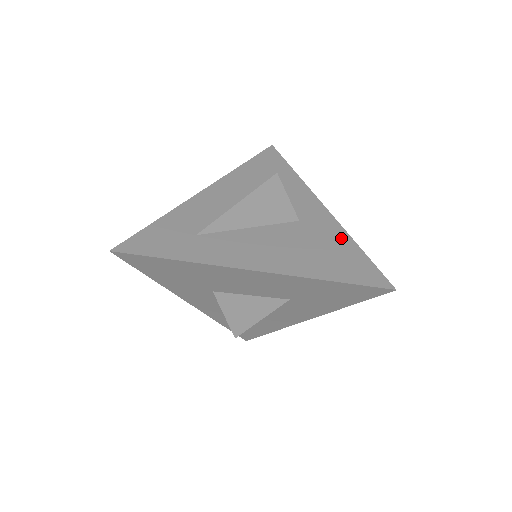
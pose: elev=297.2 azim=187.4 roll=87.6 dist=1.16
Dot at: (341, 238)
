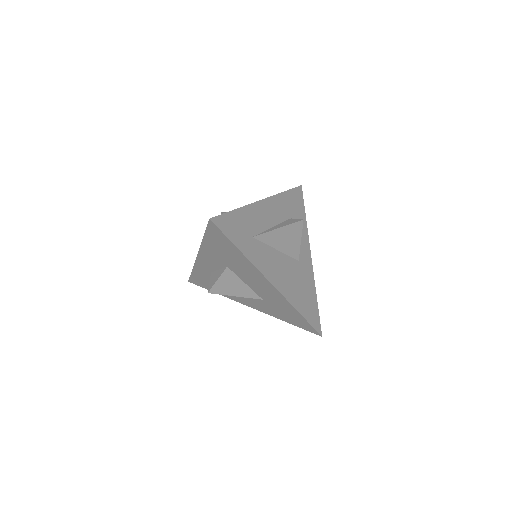
Dot at: (312, 287)
